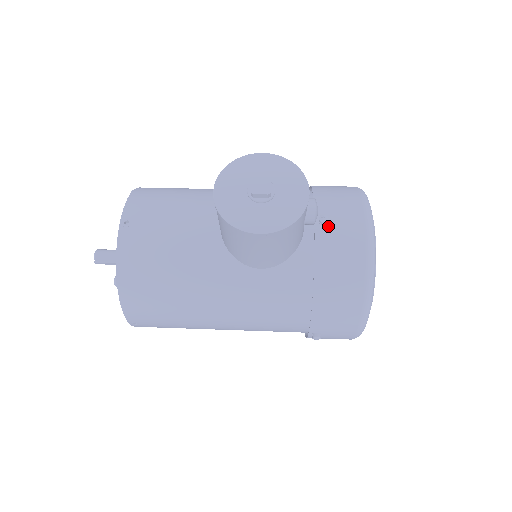
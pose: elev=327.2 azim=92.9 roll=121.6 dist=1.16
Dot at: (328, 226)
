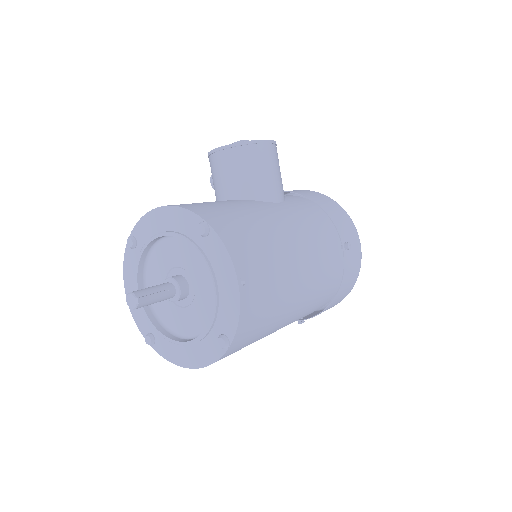
Dot at: occluded
